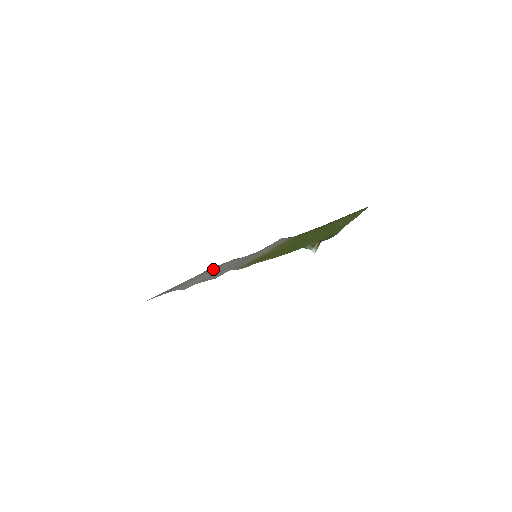
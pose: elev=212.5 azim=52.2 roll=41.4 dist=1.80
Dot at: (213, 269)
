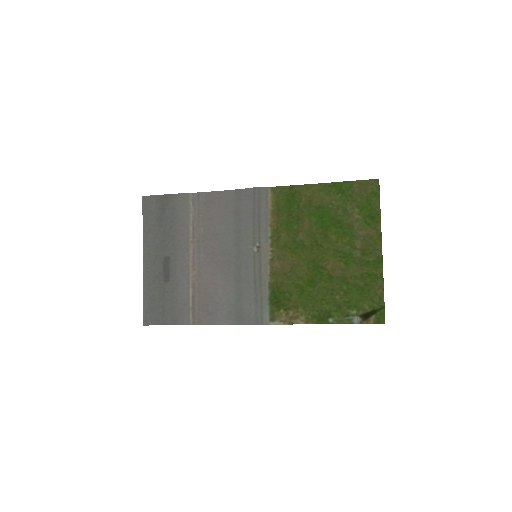
Dot at: (173, 228)
